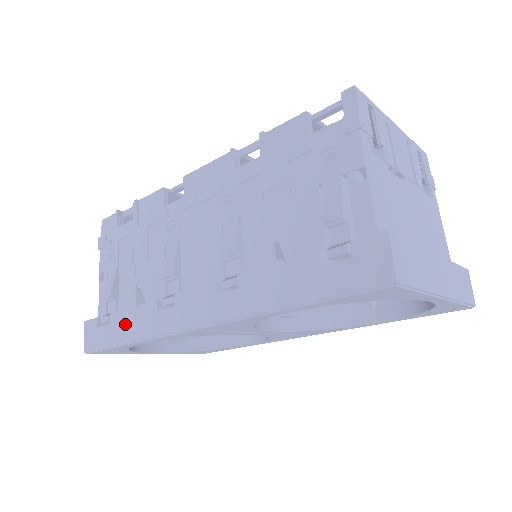
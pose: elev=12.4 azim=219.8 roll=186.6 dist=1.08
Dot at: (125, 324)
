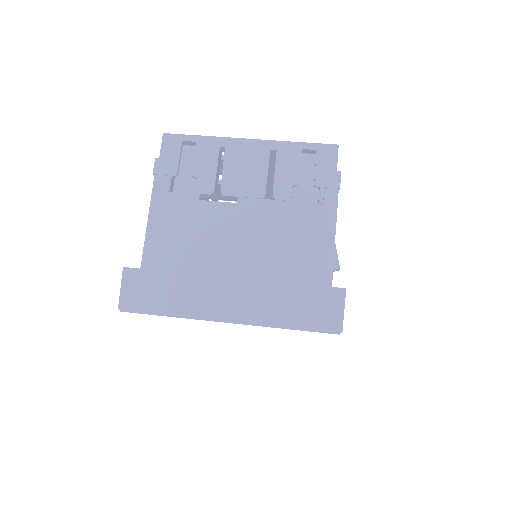
Dot at: occluded
